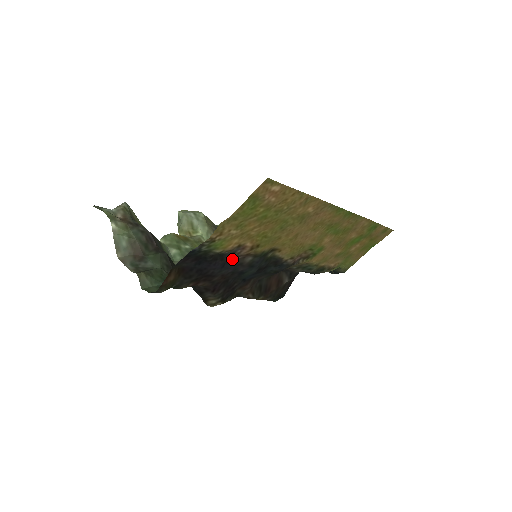
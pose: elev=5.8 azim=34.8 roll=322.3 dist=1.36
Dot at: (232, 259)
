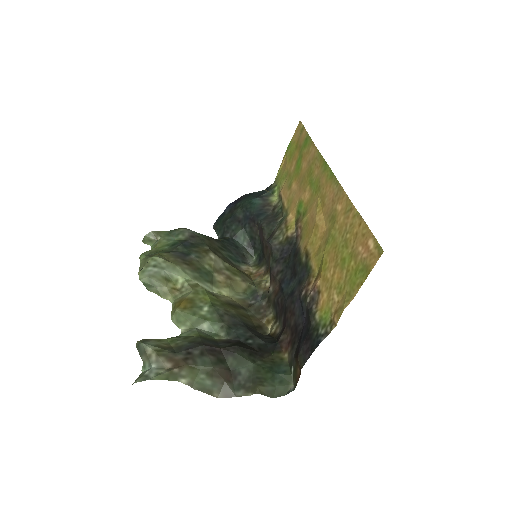
Dot at: (302, 300)
